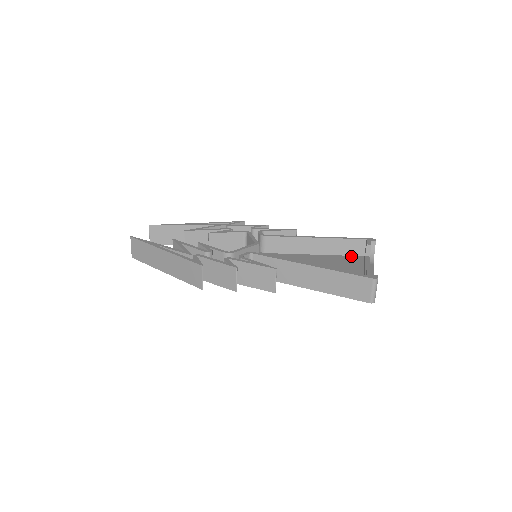
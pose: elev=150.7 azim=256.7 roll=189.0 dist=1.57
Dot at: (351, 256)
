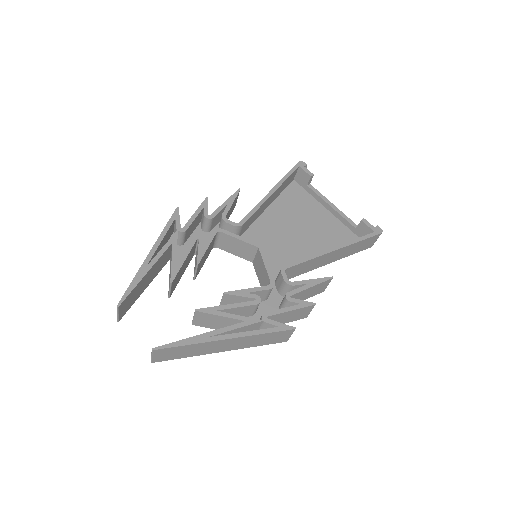
Dot at: (289, 187)
